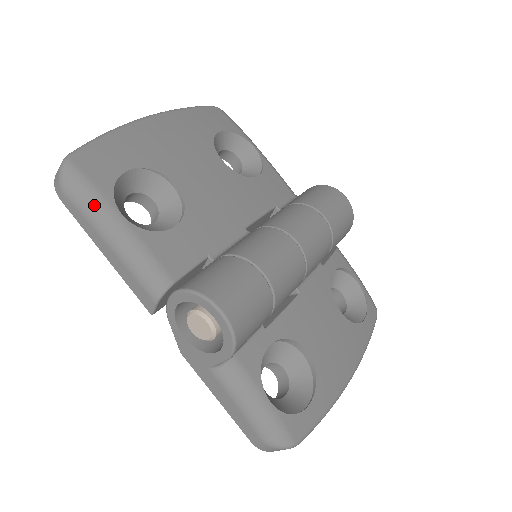
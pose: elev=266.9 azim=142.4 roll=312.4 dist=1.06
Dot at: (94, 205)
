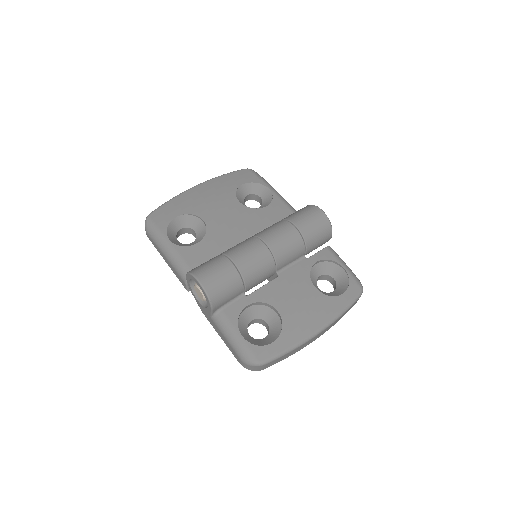
Dot at: (157, 237)
